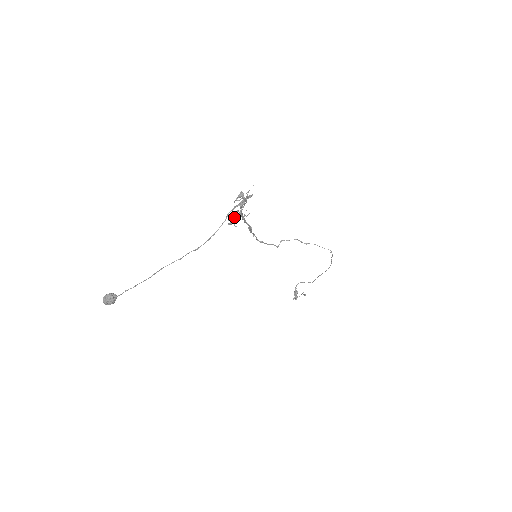
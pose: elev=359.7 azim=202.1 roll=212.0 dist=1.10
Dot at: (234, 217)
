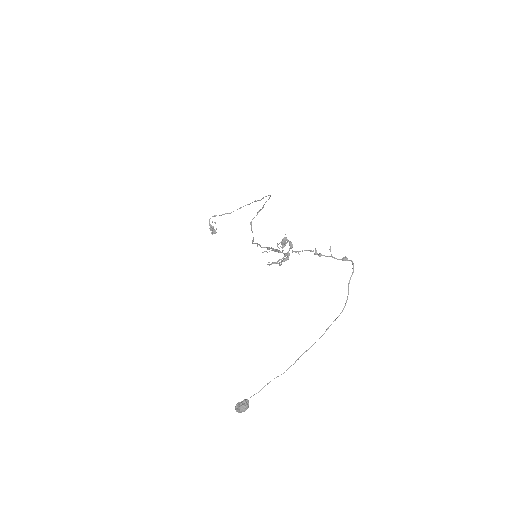
Dot at: (284, 261)
